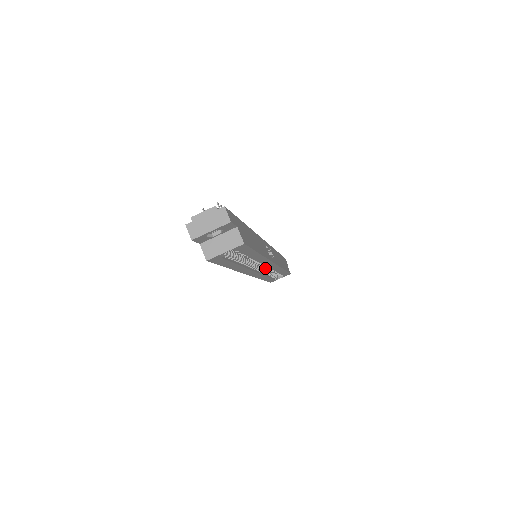
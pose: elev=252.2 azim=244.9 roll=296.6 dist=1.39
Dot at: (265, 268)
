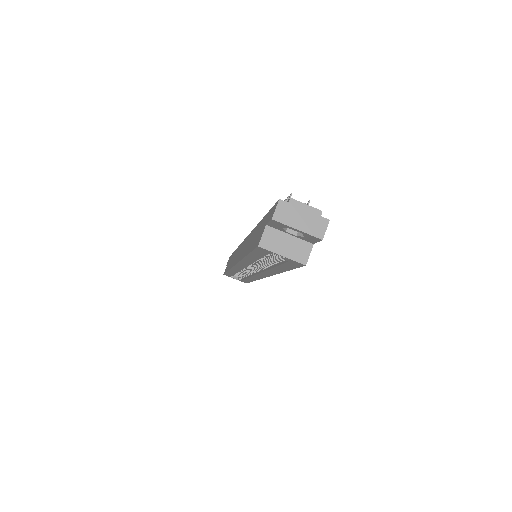
Dot at: occluded
